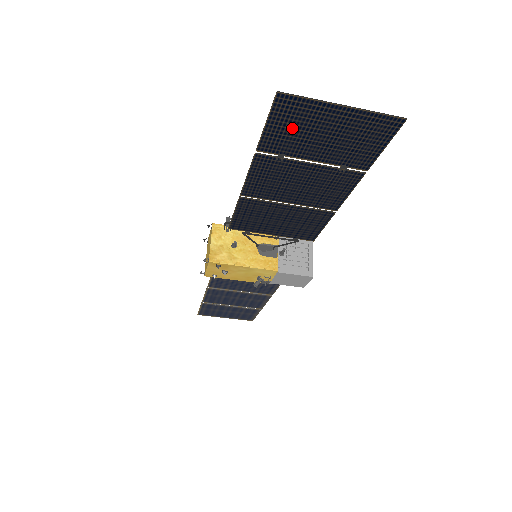
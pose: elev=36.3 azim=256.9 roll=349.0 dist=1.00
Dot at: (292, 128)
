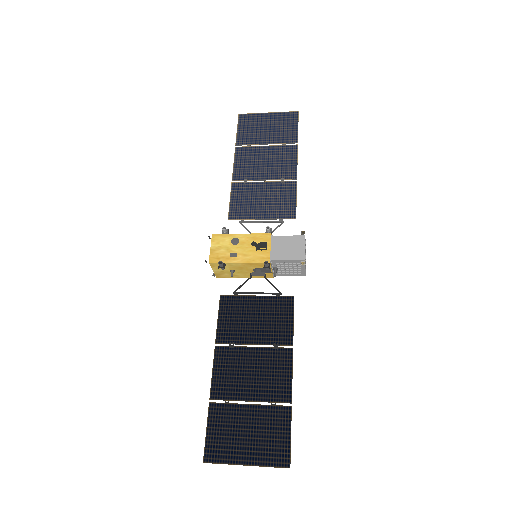
Dot at: (223, 434)
